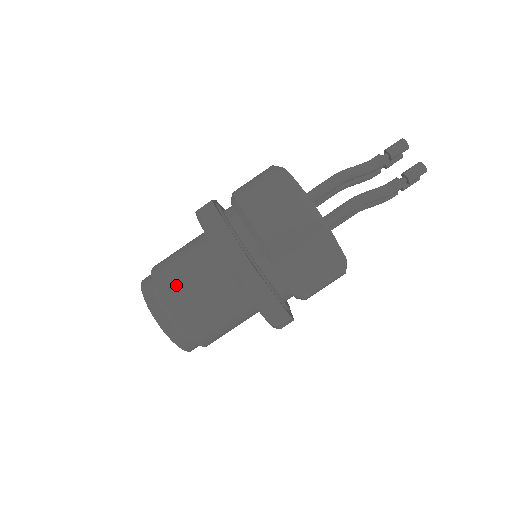
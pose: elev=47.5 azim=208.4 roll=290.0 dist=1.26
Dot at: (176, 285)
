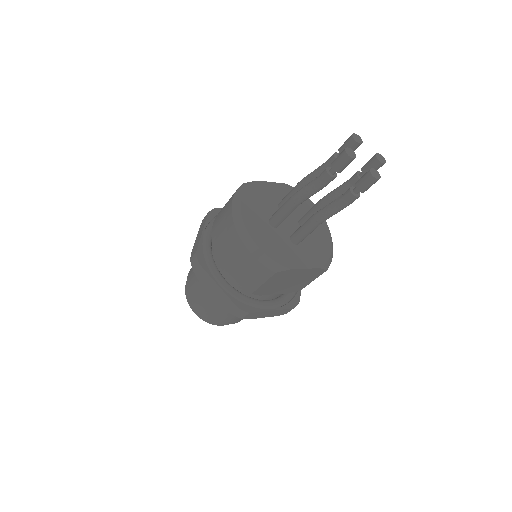
Dot at: (204, 304)
